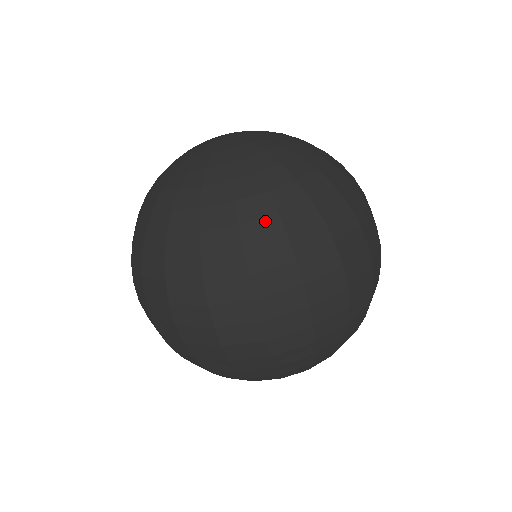
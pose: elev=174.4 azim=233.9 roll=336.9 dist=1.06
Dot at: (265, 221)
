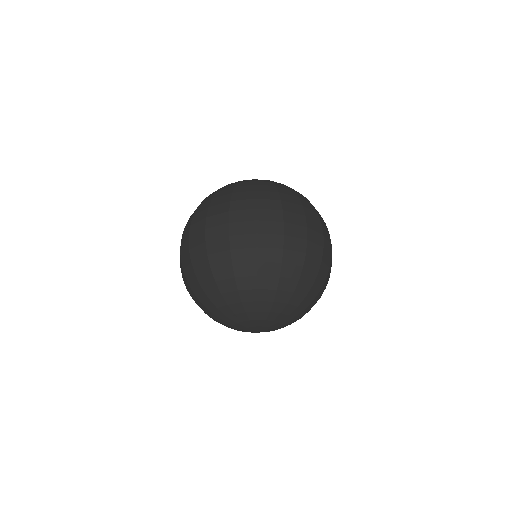
Dot at: (288, 190)
